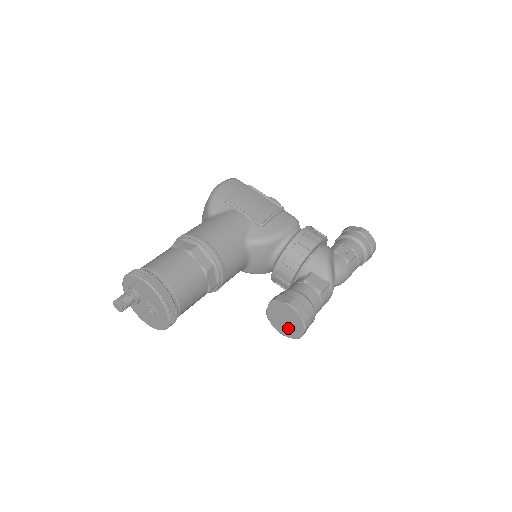
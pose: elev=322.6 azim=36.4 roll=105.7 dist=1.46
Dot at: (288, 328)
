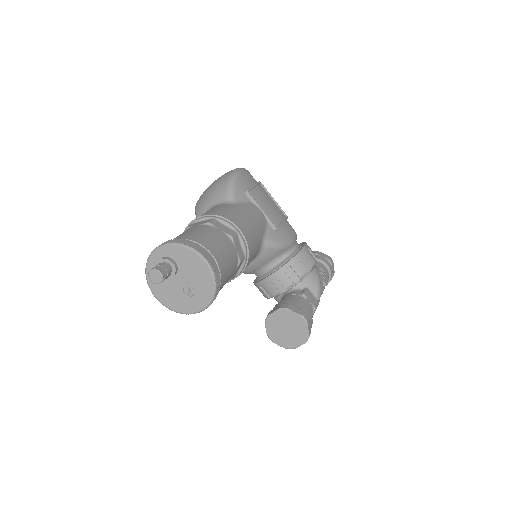
Dot at: (285, 337)
